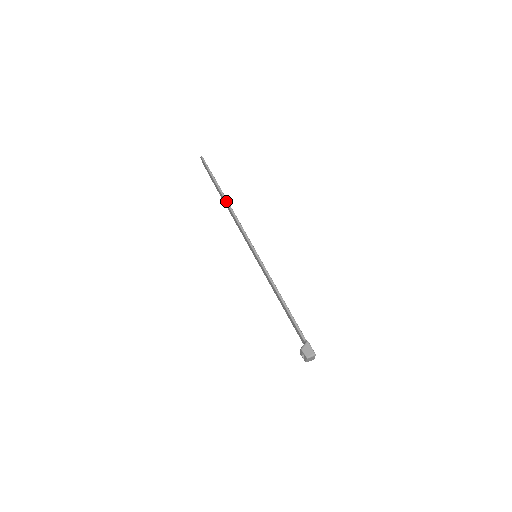
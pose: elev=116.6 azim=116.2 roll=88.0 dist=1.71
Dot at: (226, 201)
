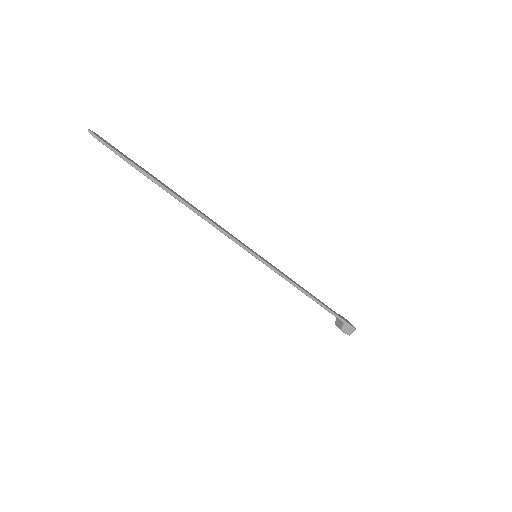
Dot at: (182, 202)
